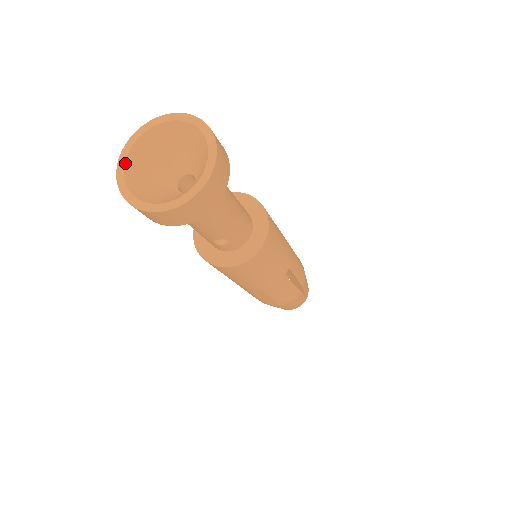
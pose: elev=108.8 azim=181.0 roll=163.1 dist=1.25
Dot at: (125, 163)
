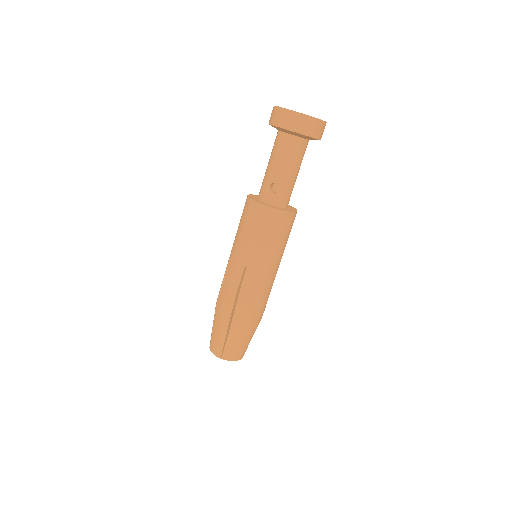
Dot at: occluded
